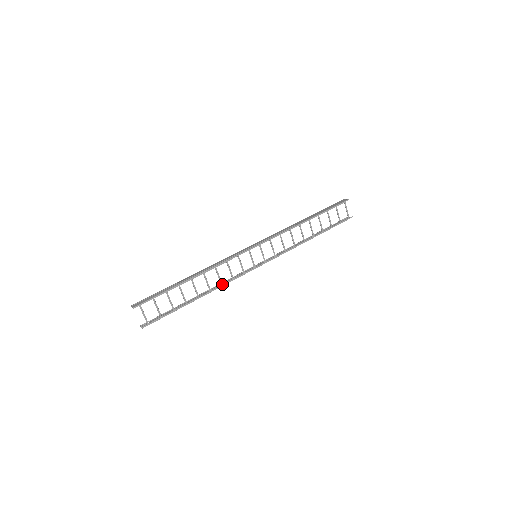
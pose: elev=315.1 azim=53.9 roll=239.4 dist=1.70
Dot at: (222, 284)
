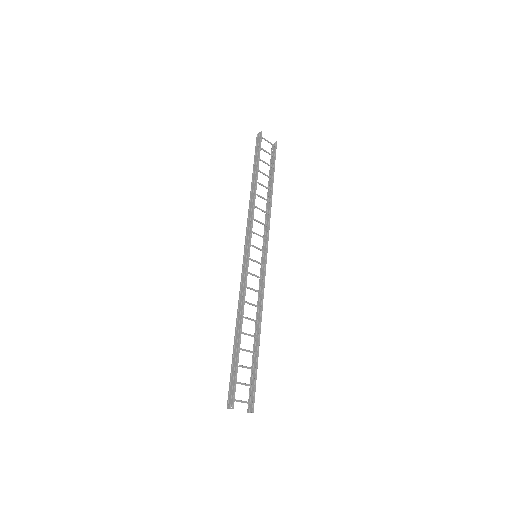
Dot at: (261, 307)
